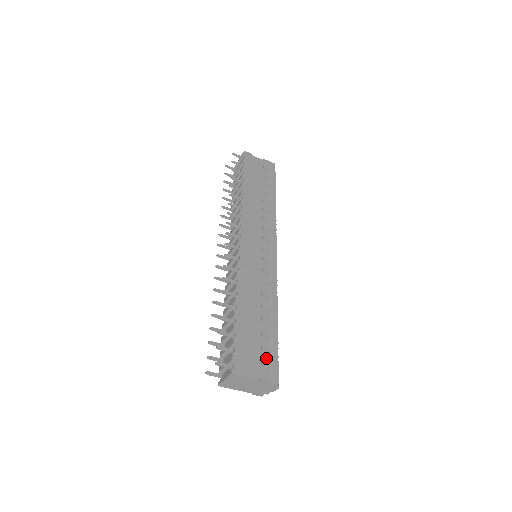
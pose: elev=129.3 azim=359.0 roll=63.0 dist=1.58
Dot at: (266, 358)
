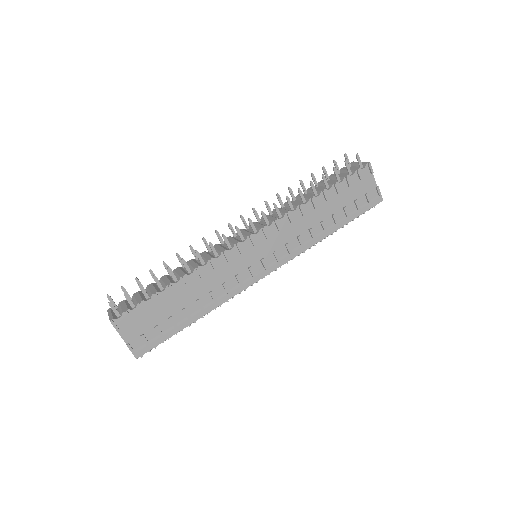
Dot at: (151, 335)
